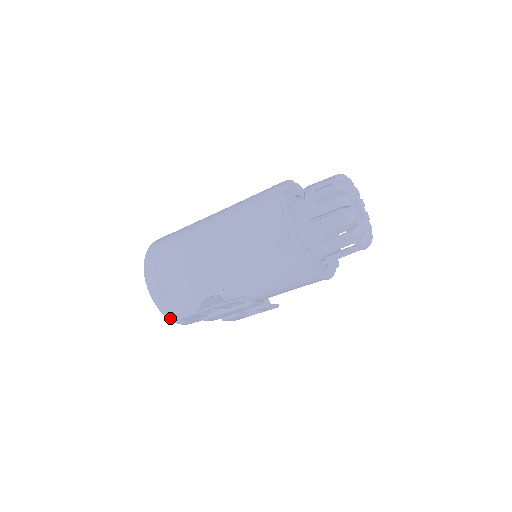
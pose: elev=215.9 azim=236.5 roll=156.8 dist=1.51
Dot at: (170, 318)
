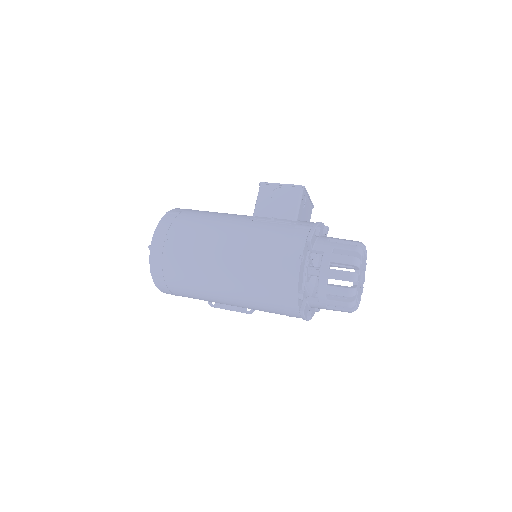
Dot at: occluded
